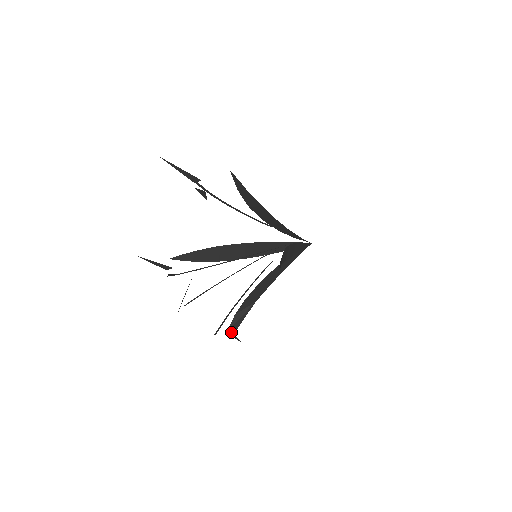
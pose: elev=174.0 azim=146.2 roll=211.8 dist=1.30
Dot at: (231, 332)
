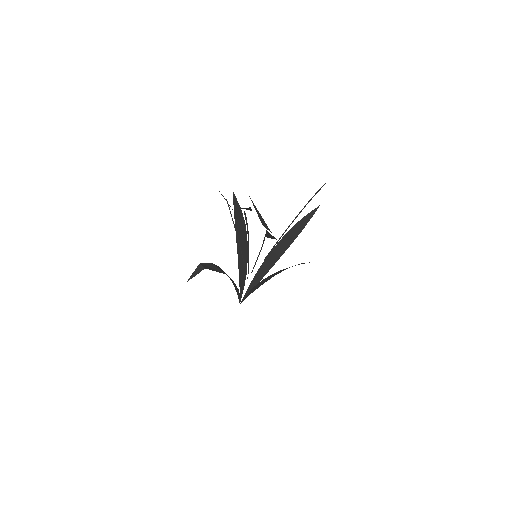
Dot at: (204, 266)
